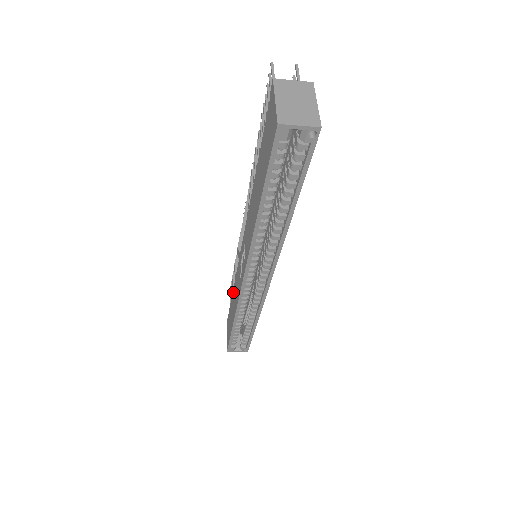
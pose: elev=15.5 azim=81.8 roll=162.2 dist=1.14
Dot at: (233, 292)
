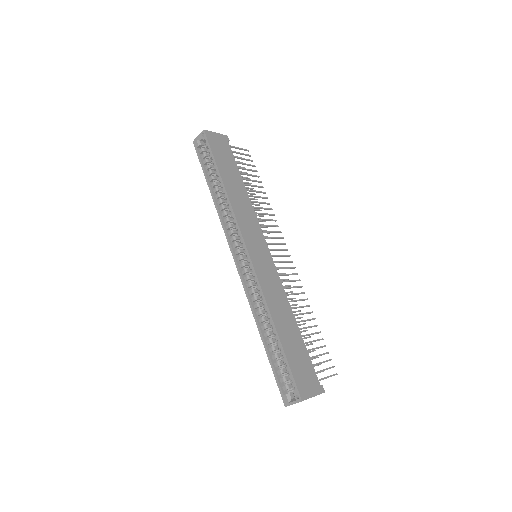
Dot at: occluded
